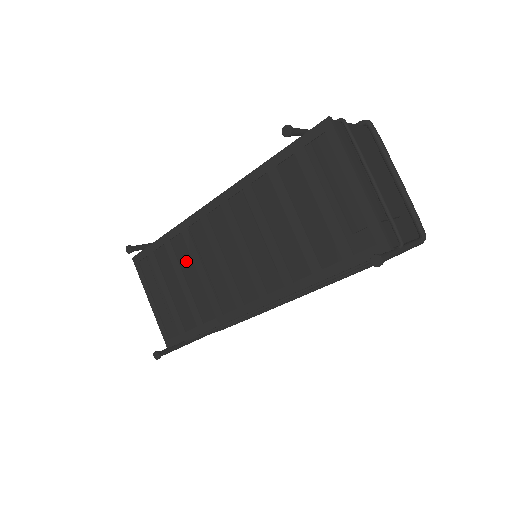
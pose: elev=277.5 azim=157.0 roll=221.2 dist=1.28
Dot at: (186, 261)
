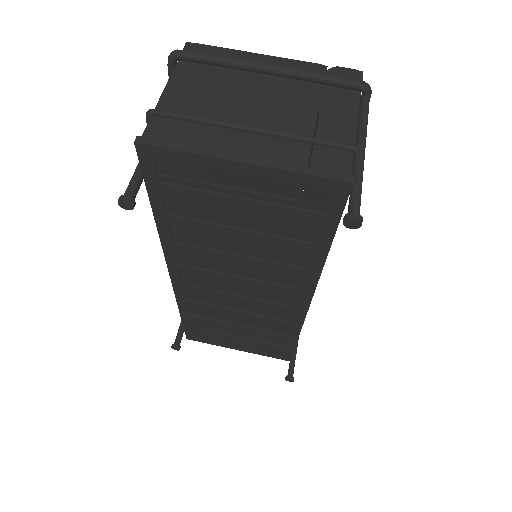
Dot at: (218, 316)
